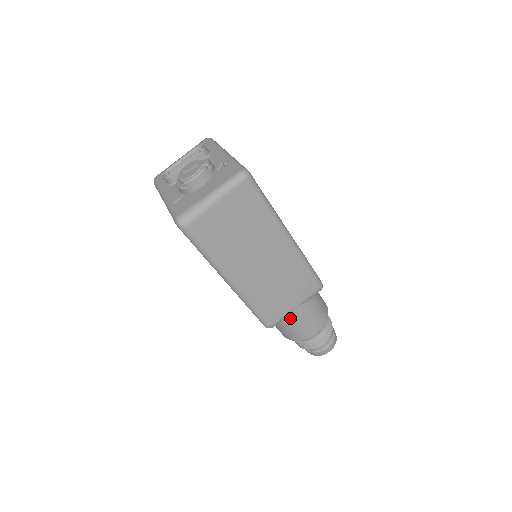
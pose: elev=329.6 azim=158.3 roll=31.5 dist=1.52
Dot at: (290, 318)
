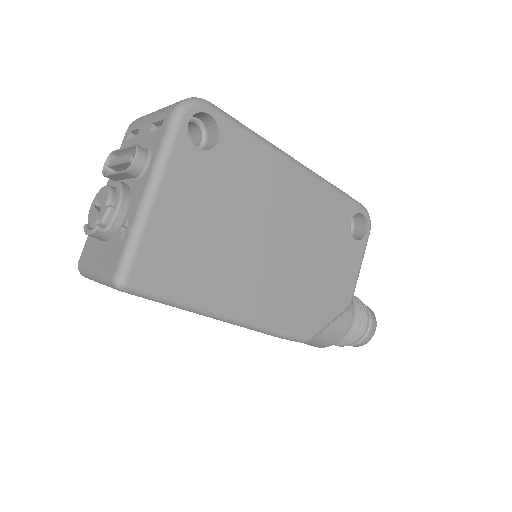
Dot at: occluded
